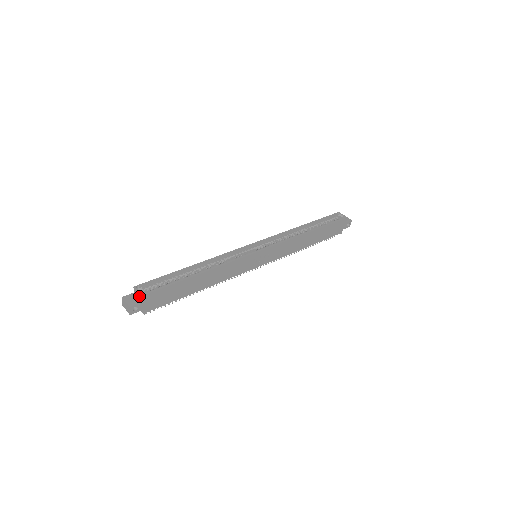
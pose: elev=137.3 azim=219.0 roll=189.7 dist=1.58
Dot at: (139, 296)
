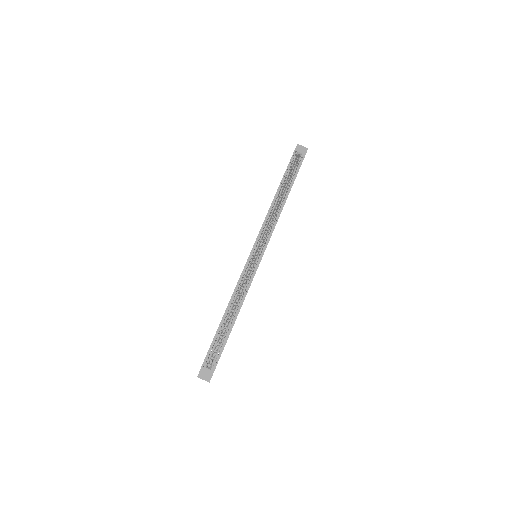
Dot at: (210, 371)
